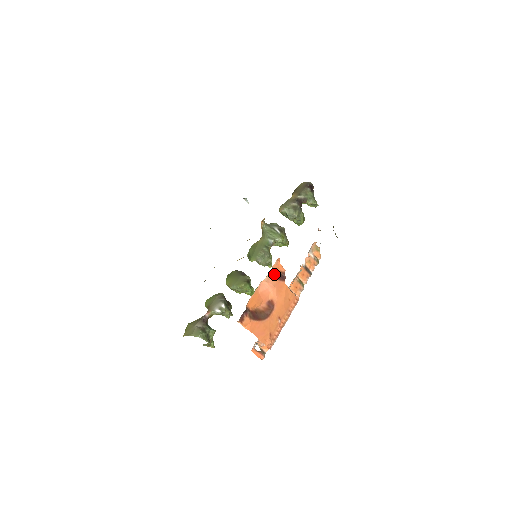
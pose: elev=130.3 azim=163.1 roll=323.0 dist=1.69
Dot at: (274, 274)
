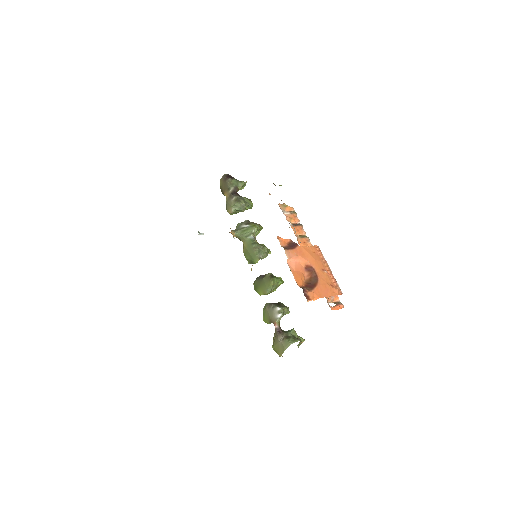
Dot at: (287, 249)
